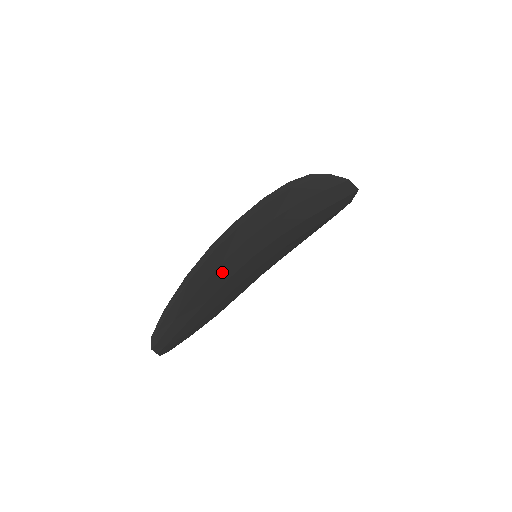
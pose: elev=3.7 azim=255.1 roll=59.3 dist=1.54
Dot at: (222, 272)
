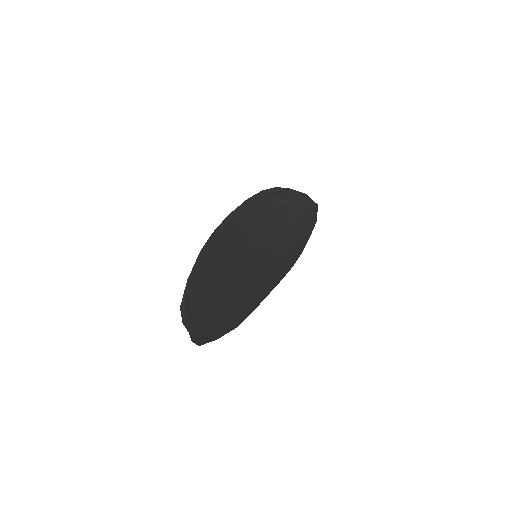
Dot at: (231, 261)
